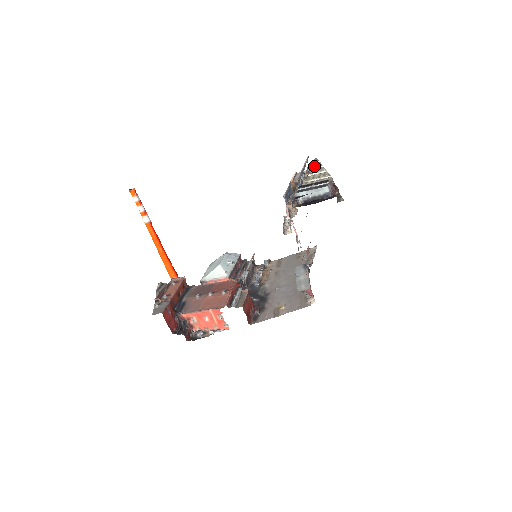
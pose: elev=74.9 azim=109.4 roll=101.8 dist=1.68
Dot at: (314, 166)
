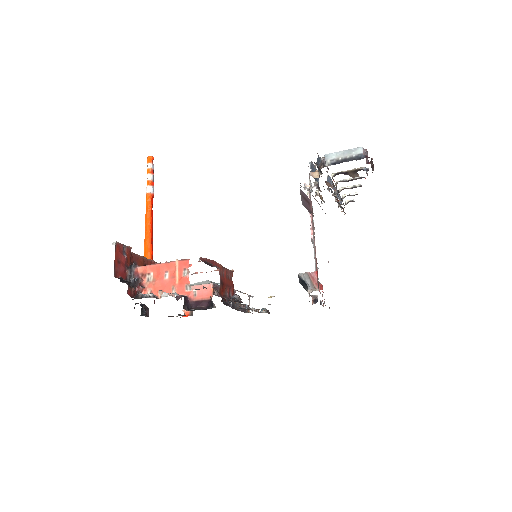
Dot at: (347, 194)
